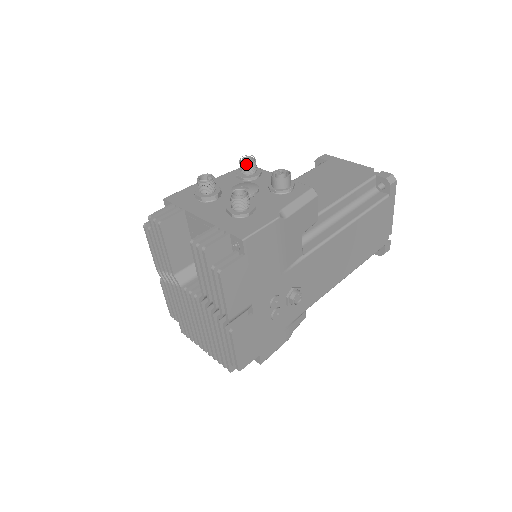
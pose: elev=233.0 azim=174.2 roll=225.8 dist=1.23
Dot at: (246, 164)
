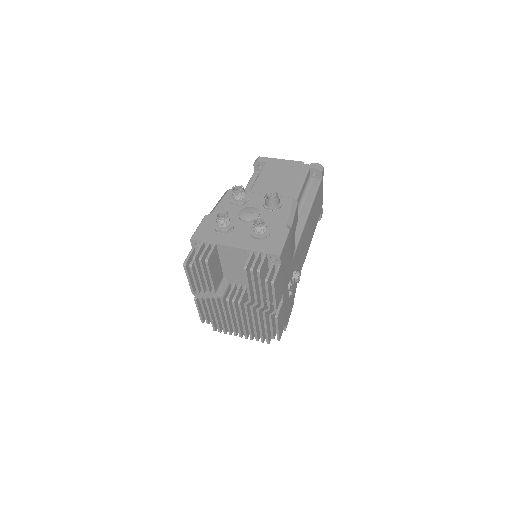
Dot at: (240, 193)
